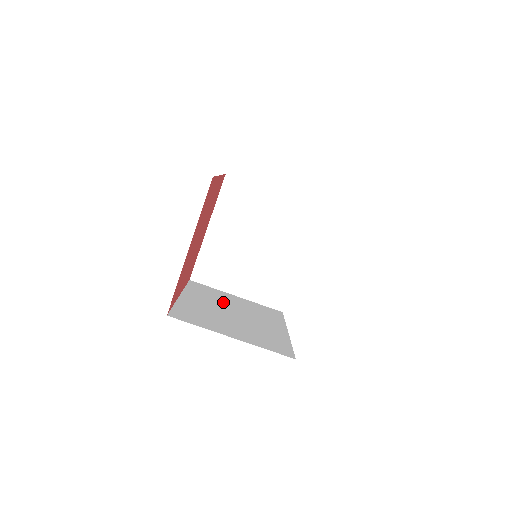
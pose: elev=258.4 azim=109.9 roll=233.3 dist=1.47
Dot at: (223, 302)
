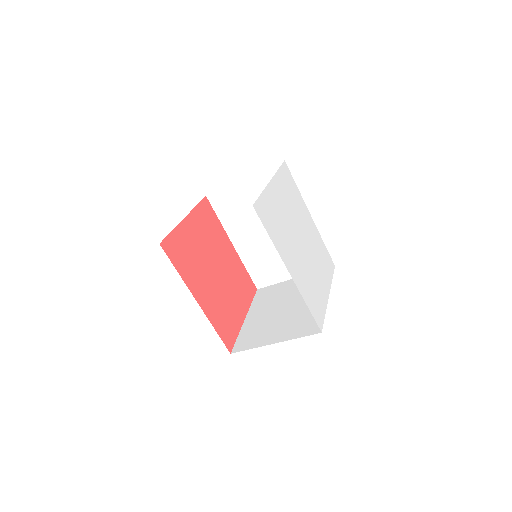
Dot at: (251, 216)
